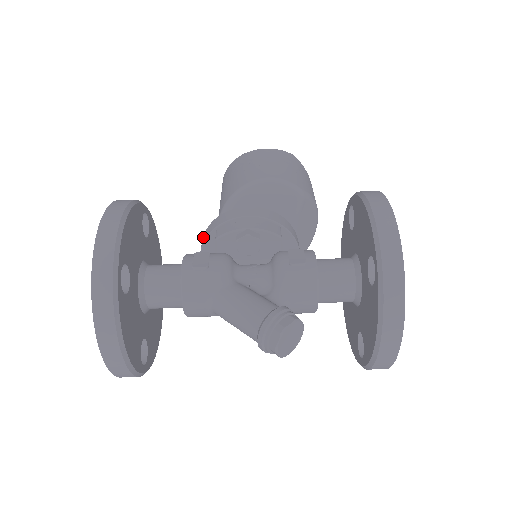
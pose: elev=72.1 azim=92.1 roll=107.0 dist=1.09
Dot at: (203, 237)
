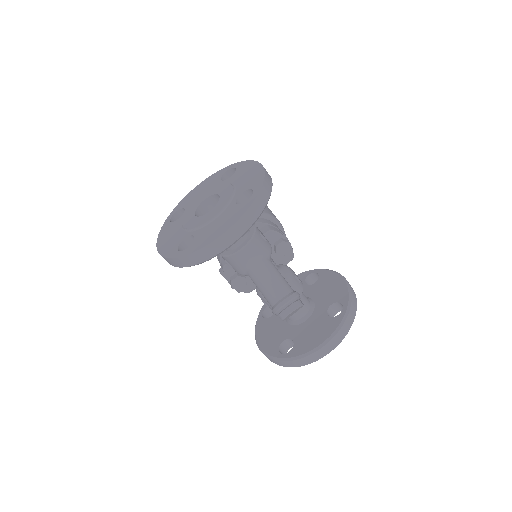
Dot at: occluded
